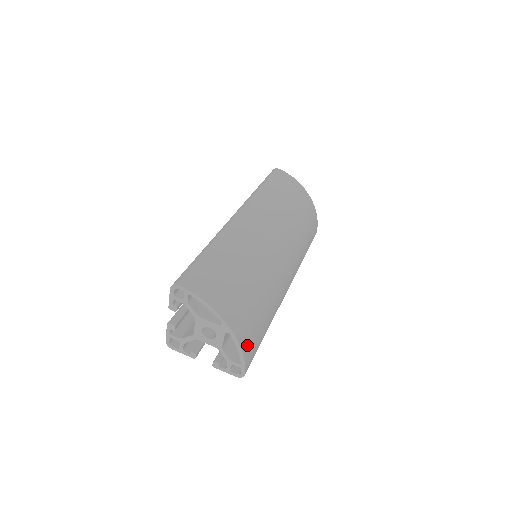
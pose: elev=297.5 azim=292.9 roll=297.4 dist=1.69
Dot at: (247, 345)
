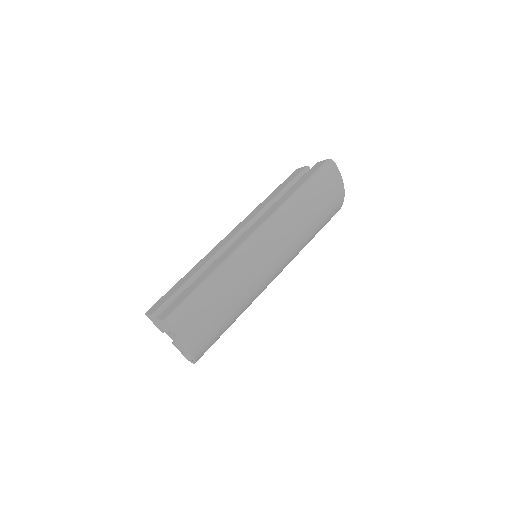
Dot at: occluded
